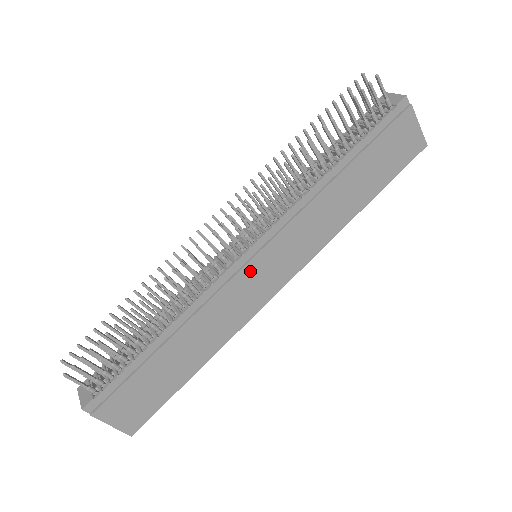
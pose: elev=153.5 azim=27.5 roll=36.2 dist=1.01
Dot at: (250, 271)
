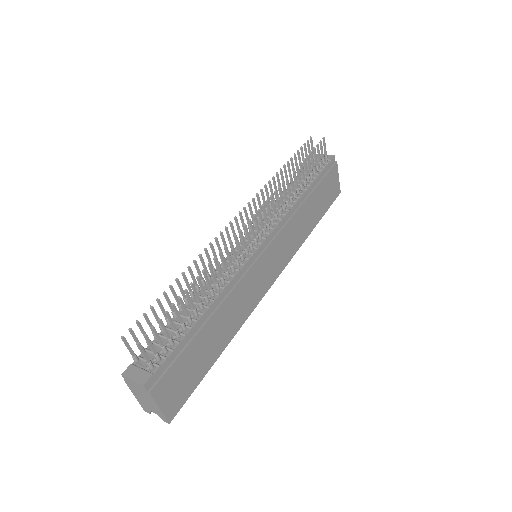
Dot at: (260, 263)
